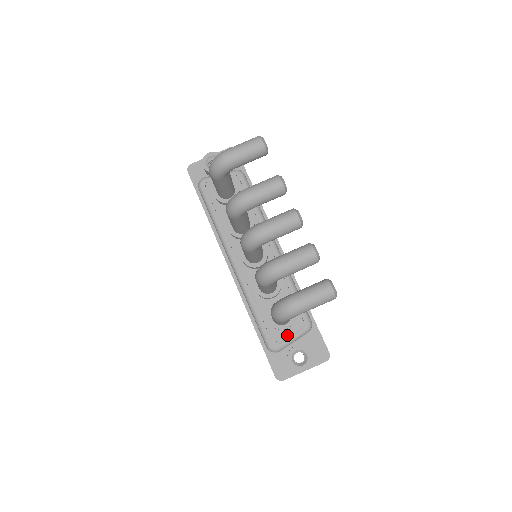
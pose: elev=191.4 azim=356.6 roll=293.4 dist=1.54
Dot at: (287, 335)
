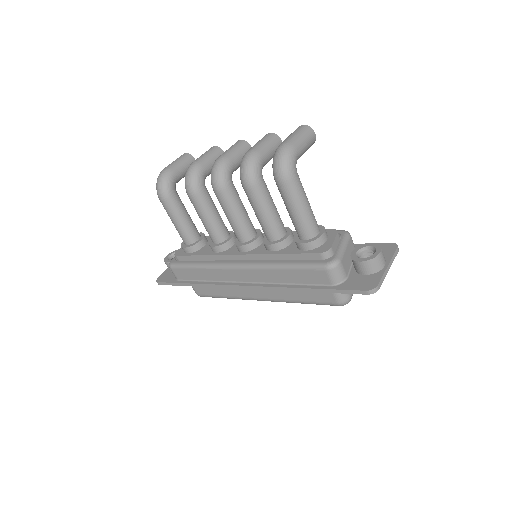
Dot at: (331, 242)
